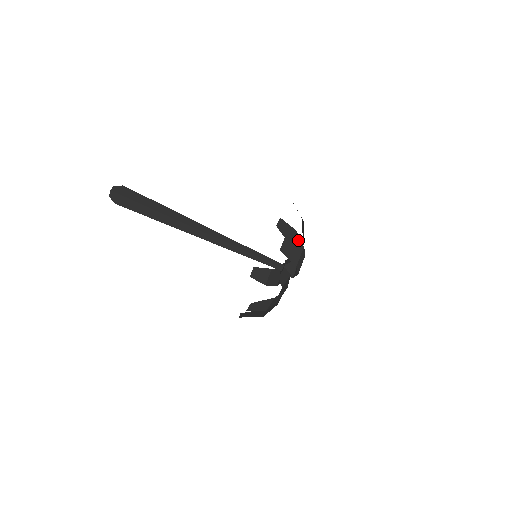
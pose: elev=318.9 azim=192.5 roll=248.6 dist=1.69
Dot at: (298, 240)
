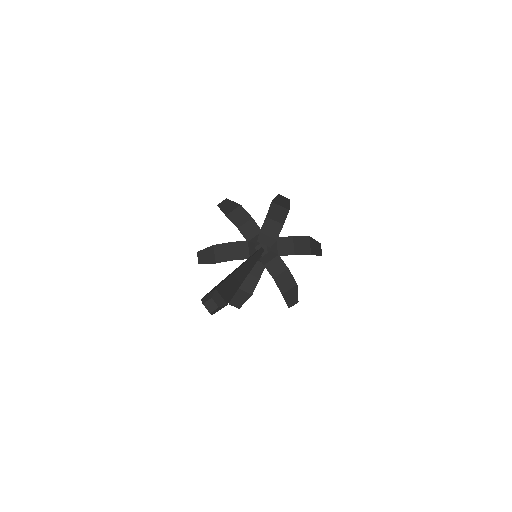
Dot at: (246, 214)
